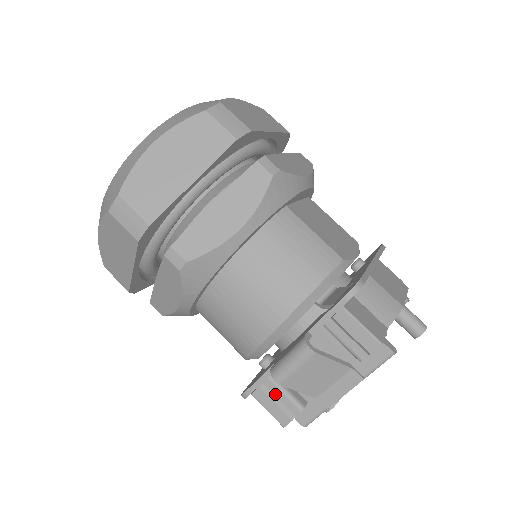
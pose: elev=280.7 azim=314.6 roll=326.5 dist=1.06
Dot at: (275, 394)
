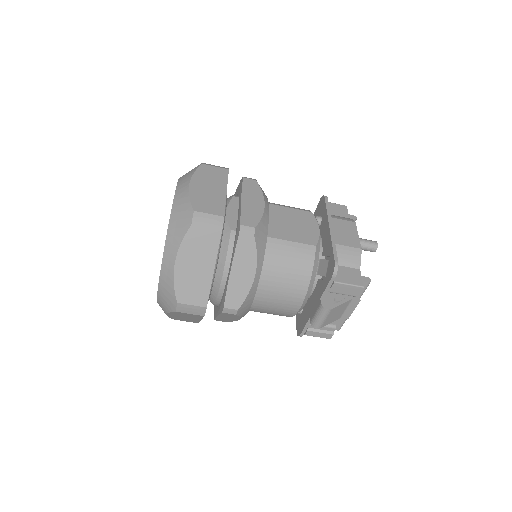
Dot at: (317, 329)
